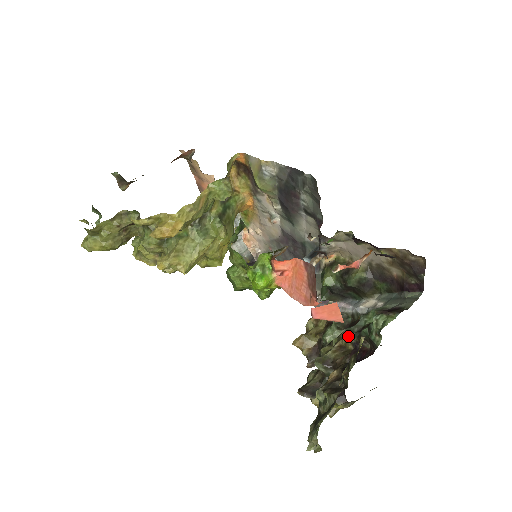
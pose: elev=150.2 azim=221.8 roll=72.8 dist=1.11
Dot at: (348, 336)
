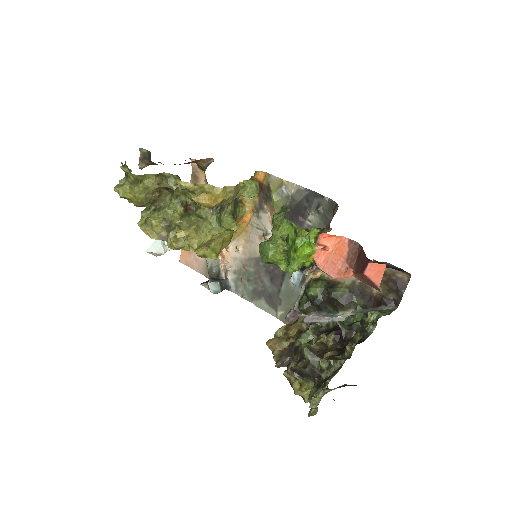
Dot at: (341, 327)
